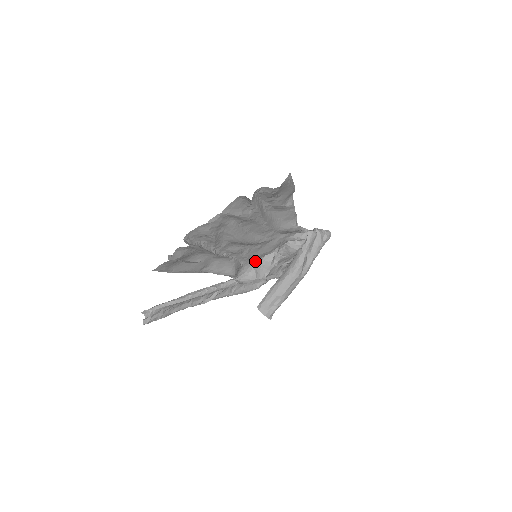
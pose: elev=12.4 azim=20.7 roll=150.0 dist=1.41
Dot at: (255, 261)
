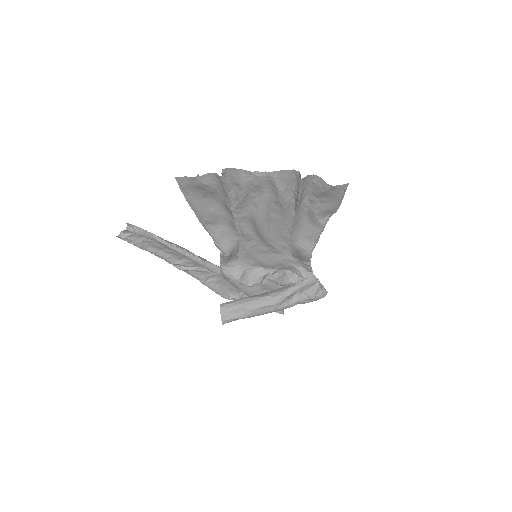
Dot at: (250, 264)
